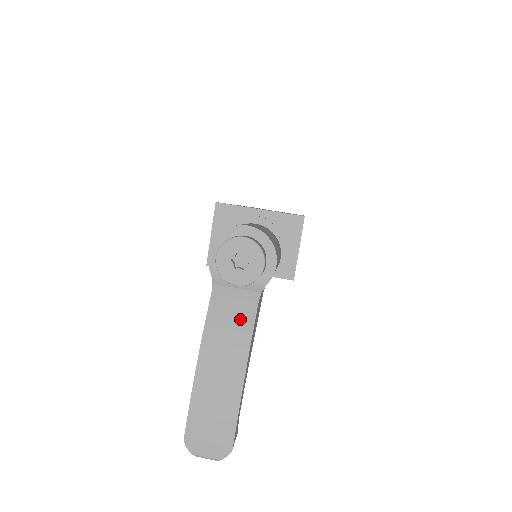
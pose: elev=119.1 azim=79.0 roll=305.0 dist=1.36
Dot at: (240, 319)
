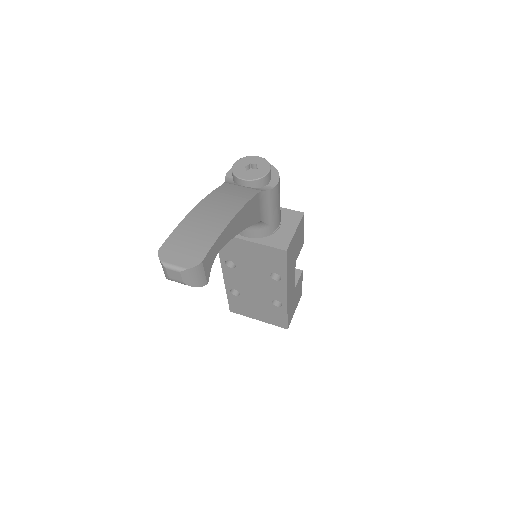
Dot at: (240, 195)
